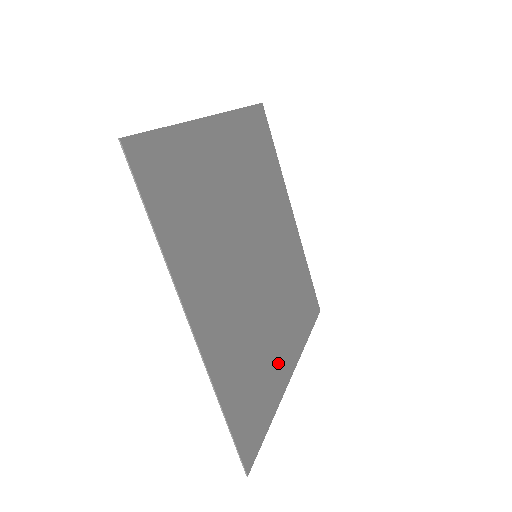
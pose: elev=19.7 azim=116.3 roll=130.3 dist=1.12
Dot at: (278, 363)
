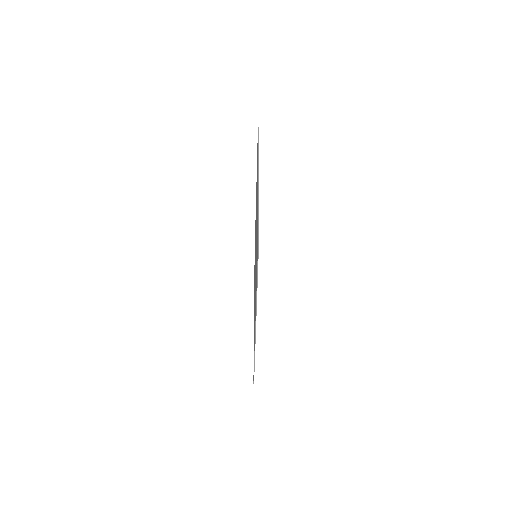
Dot at: occluded
